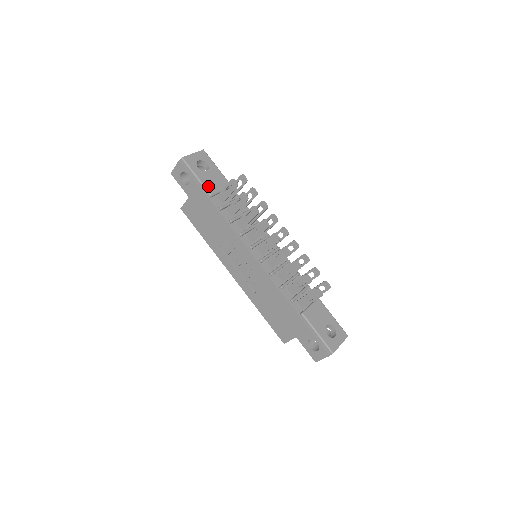
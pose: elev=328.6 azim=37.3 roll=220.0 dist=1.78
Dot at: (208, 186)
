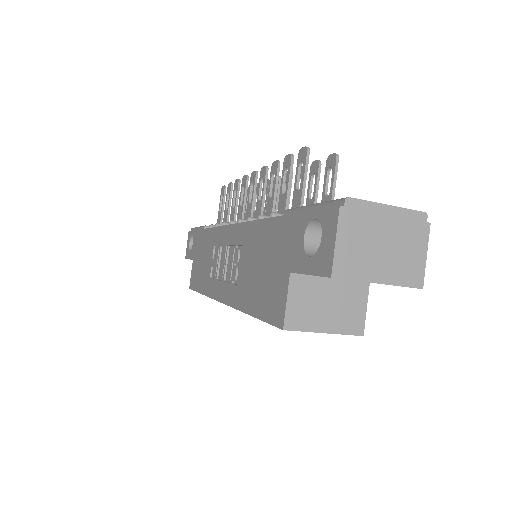
Dot at: occluded
